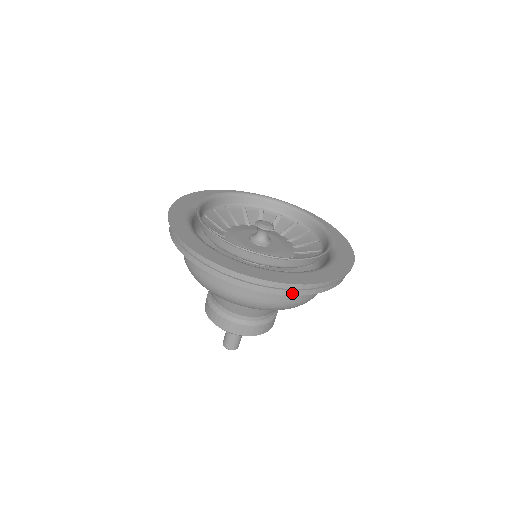
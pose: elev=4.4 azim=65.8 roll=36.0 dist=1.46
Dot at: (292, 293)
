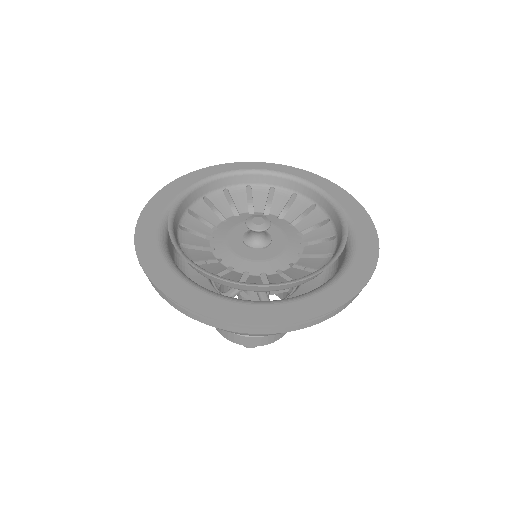
Dot at: (348, 304)
